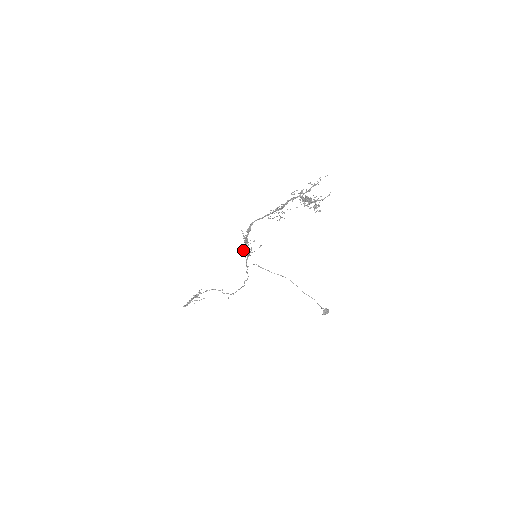
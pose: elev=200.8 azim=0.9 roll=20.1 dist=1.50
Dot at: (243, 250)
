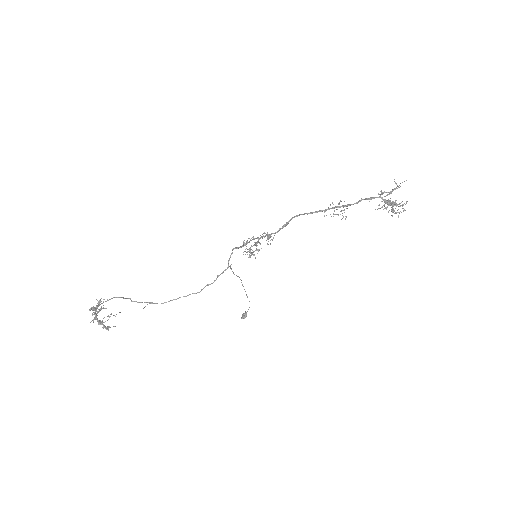
Dot at: (250, 248)
